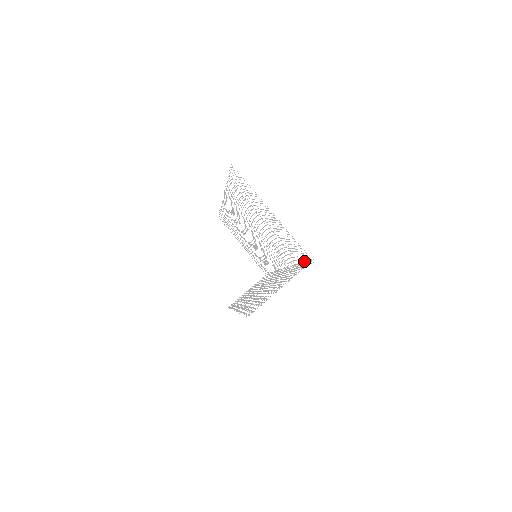
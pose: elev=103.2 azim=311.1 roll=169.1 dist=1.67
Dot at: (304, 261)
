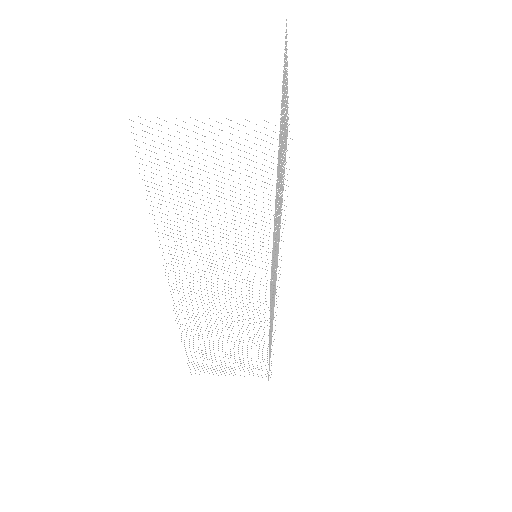
Dot at: (285, 163)
